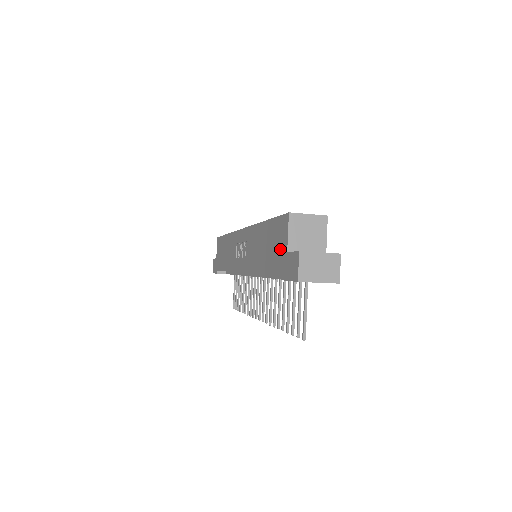
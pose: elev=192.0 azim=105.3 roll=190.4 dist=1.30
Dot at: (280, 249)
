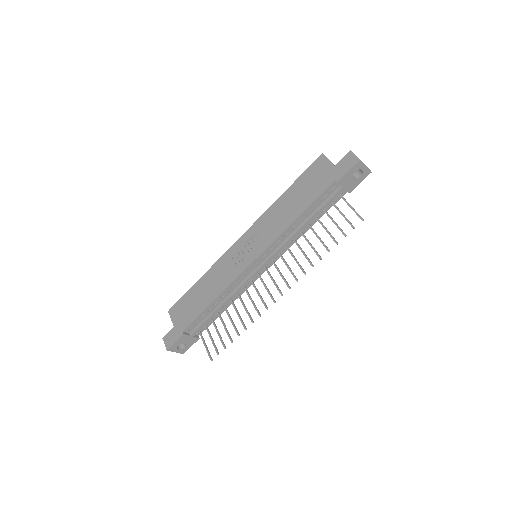
Dot at: (324, 174)
